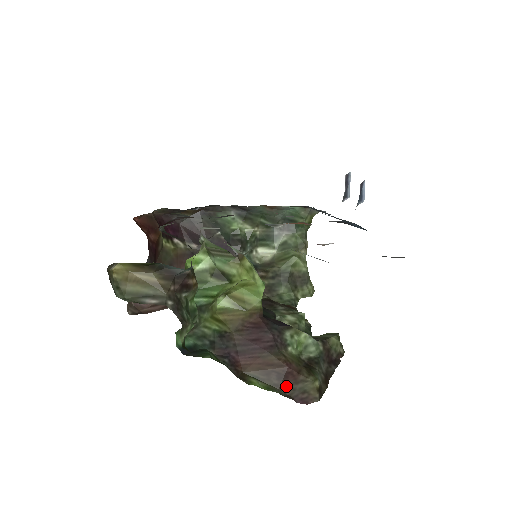
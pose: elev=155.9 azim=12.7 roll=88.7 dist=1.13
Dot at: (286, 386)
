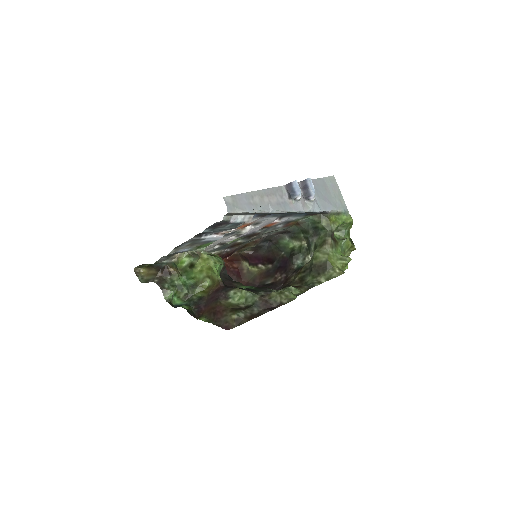
Dot at: (217, 319)
